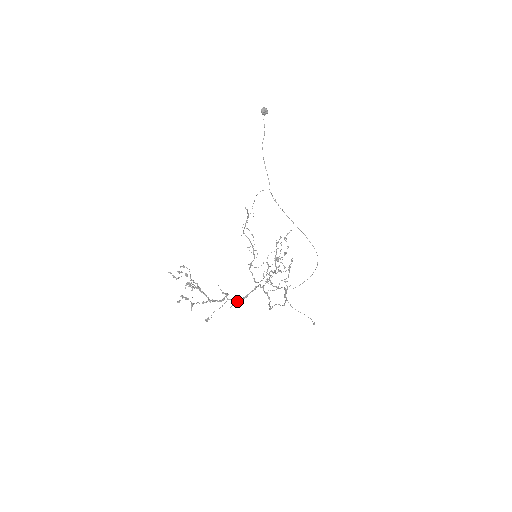
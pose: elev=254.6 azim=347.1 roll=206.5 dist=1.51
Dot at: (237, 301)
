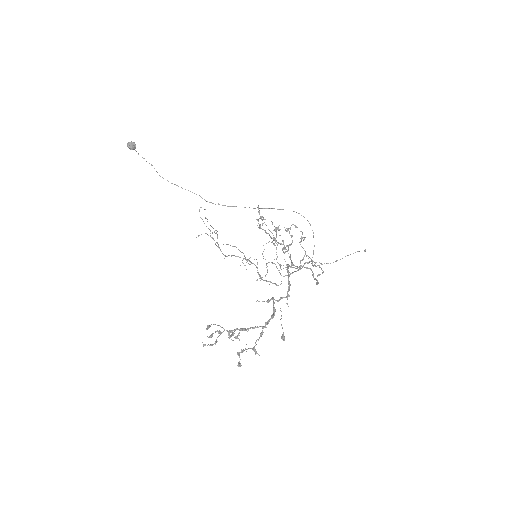
Dot at: (287, 295)
